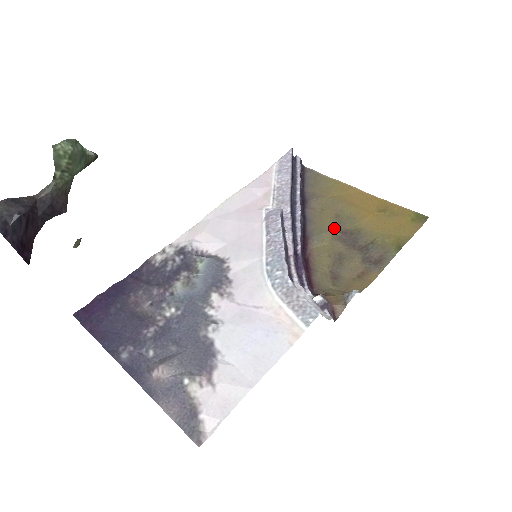
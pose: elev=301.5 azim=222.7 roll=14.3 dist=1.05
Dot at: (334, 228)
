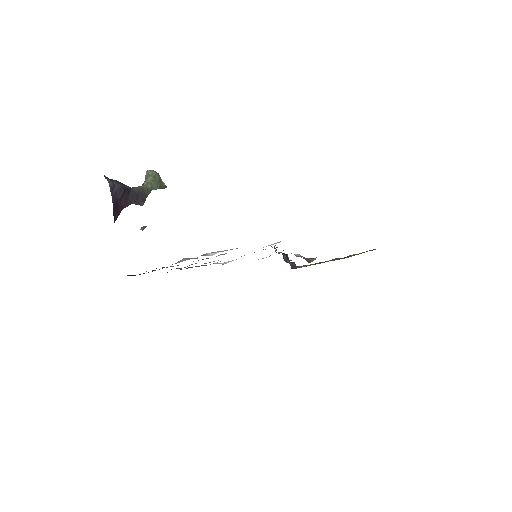
Dot at: occluded
